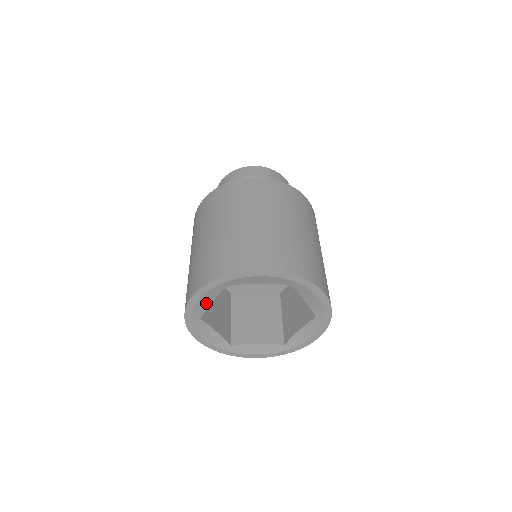
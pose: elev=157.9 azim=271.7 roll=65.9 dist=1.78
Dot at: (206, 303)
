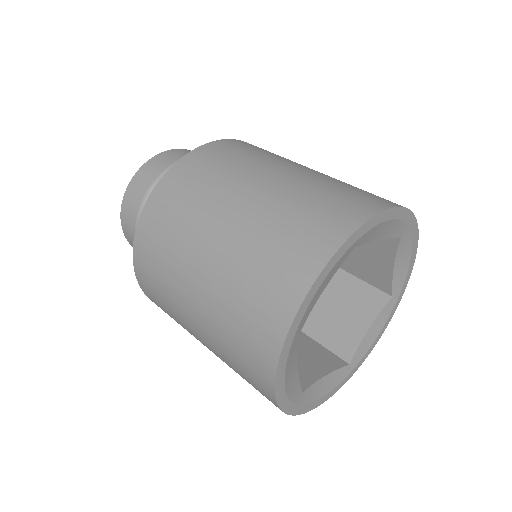
Dot at: (317, 296)
